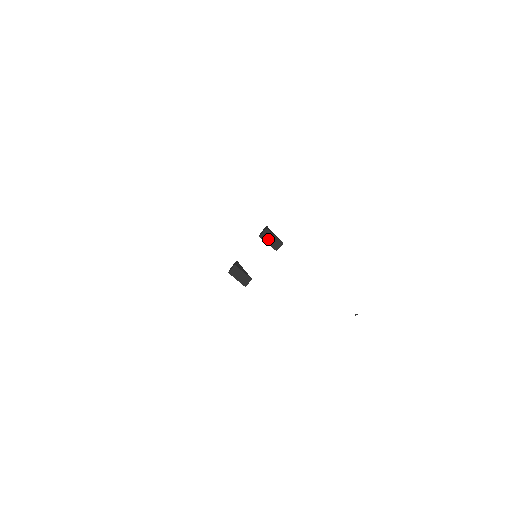
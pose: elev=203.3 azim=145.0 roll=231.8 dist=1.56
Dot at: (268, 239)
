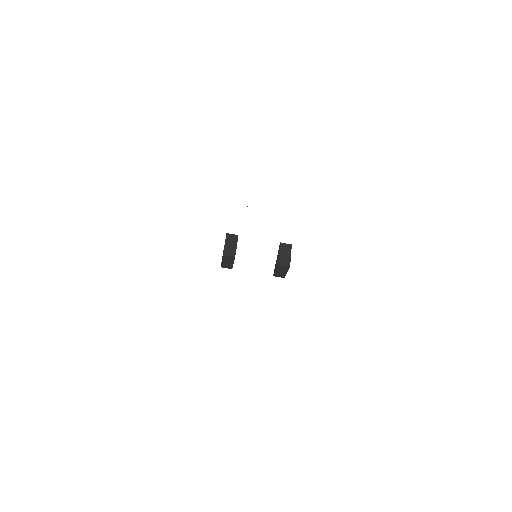
Dot at: (280, 270)
